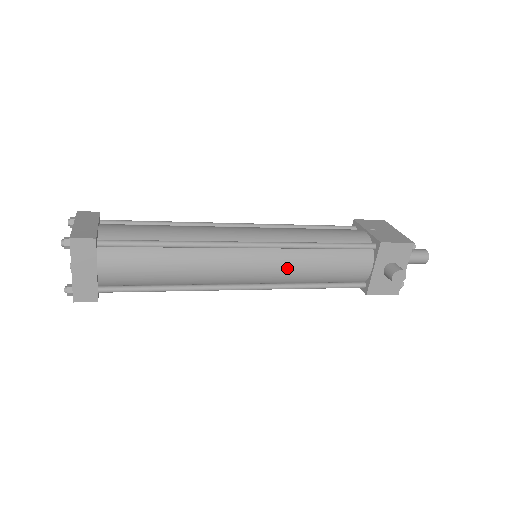
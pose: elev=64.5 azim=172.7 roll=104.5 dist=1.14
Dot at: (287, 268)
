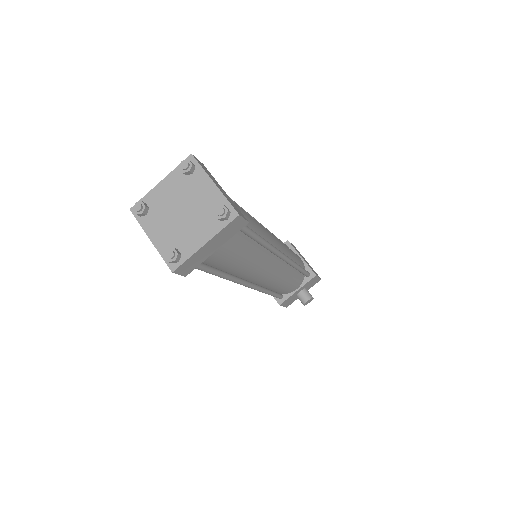
Dot at: (278, 279)
